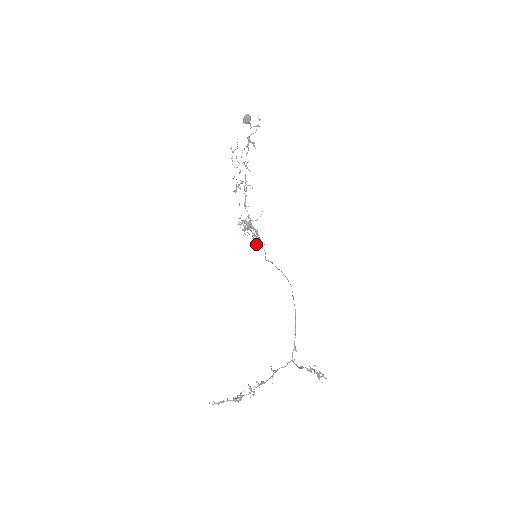
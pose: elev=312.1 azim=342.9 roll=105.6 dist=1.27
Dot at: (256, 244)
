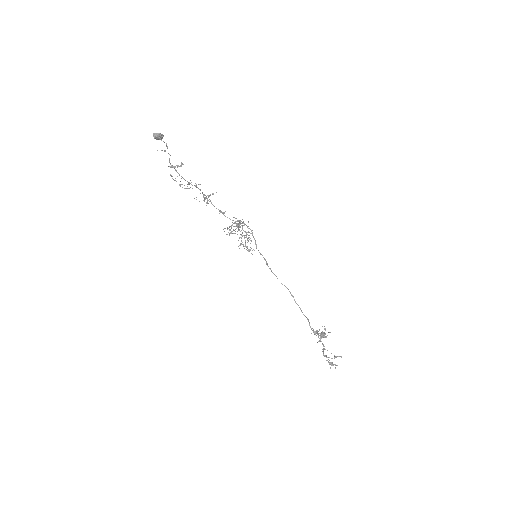
Dot at: occluded
